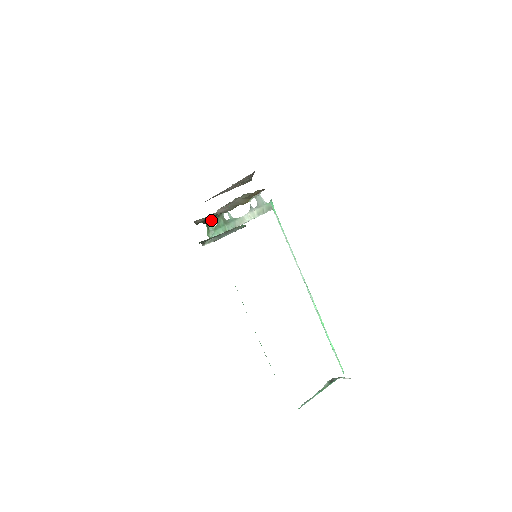
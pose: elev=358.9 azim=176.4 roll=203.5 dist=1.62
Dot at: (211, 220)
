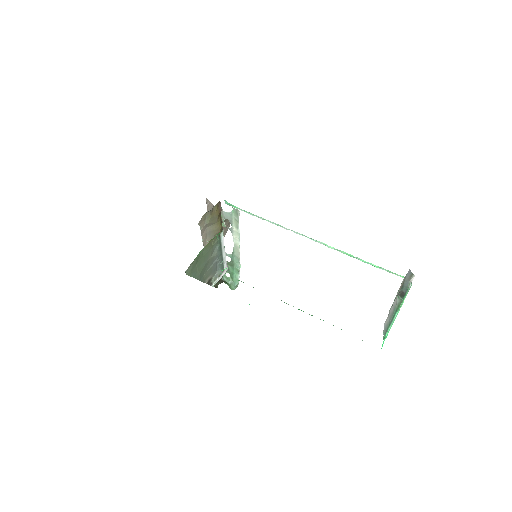
Dot at: (224, 275)
